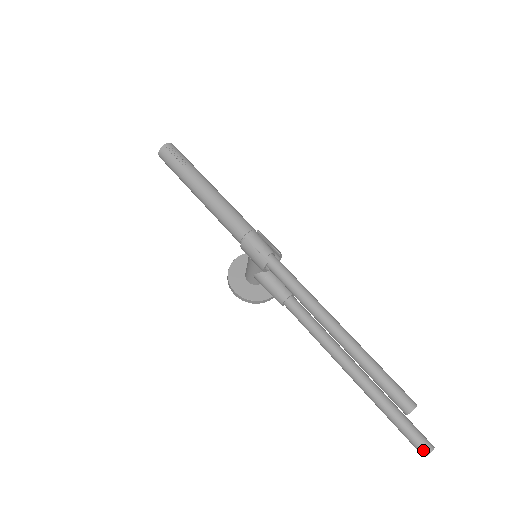
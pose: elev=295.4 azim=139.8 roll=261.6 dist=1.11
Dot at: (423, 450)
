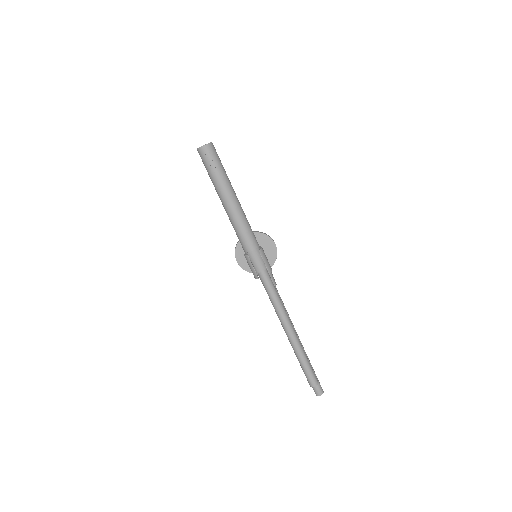
Dot at: (316, 393)
